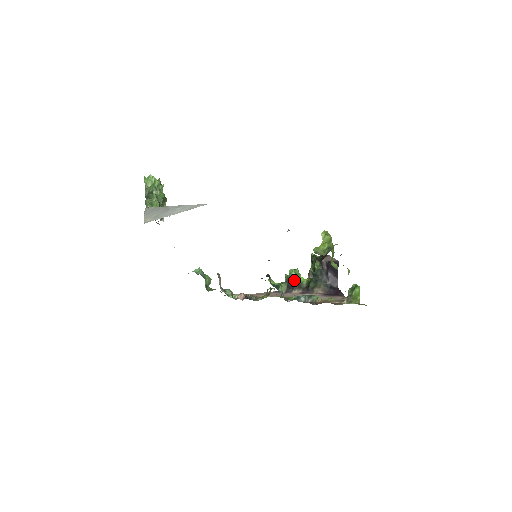
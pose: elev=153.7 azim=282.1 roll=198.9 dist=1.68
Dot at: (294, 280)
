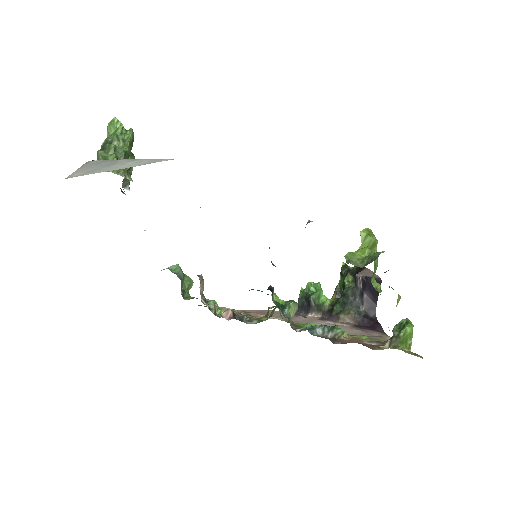
Dot at: (312, 298)
